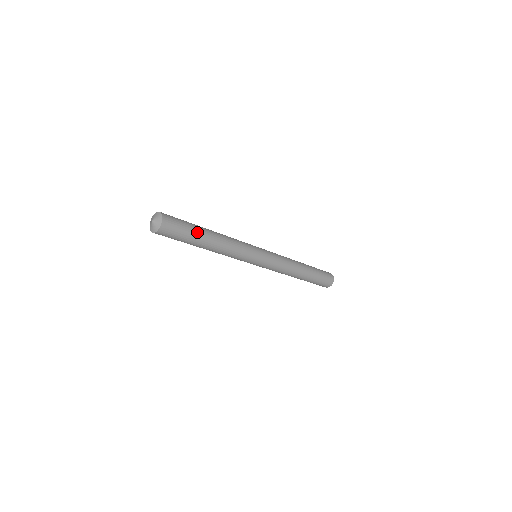
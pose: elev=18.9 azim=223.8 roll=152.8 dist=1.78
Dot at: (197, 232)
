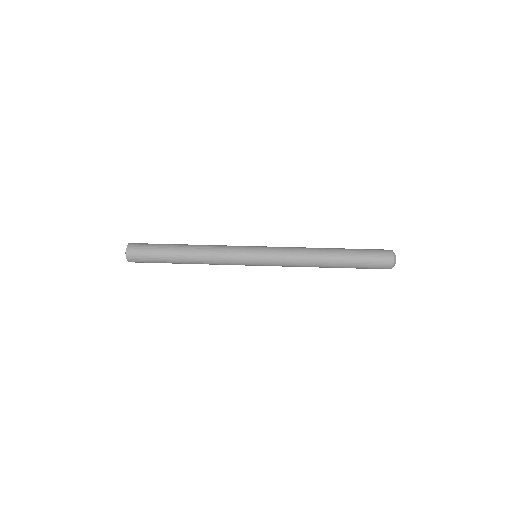
Dot at: (165, 251)
